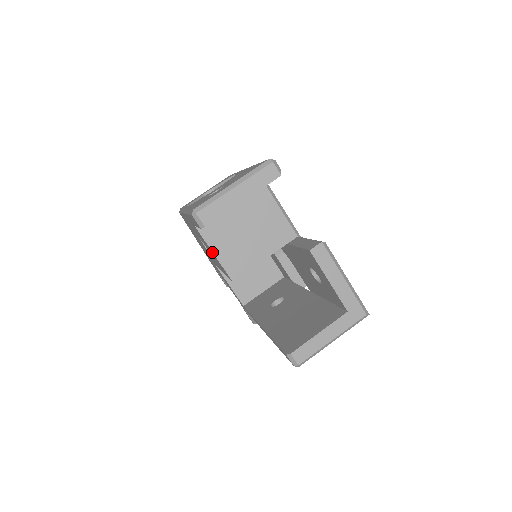
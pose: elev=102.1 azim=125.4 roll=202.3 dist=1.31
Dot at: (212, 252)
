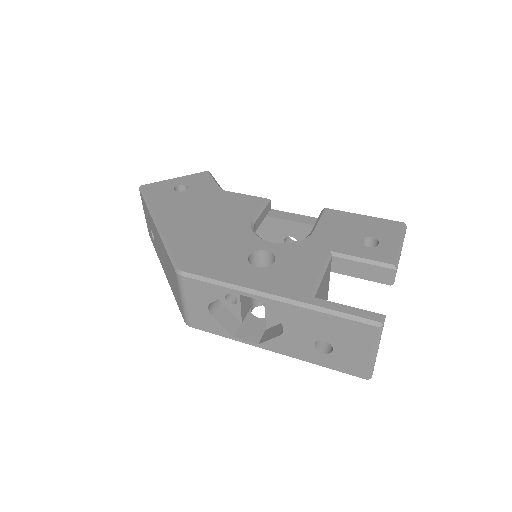
Dot at: occluded
